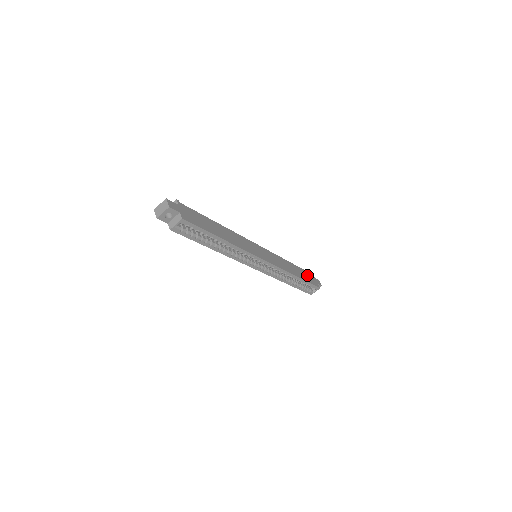
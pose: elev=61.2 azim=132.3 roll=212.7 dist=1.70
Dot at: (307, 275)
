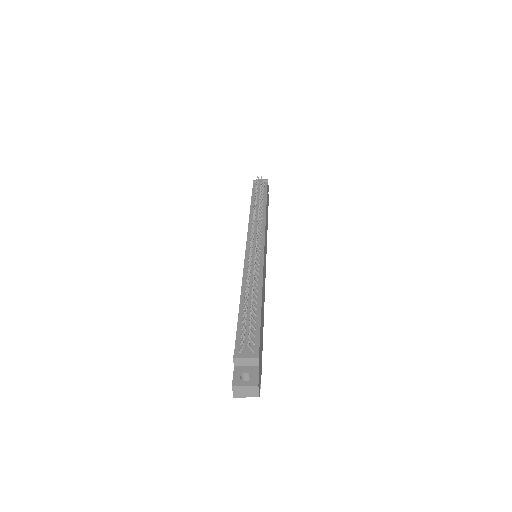
Dot at: occluded
